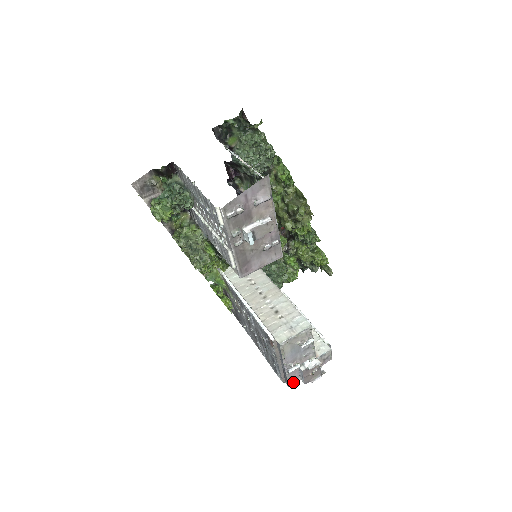
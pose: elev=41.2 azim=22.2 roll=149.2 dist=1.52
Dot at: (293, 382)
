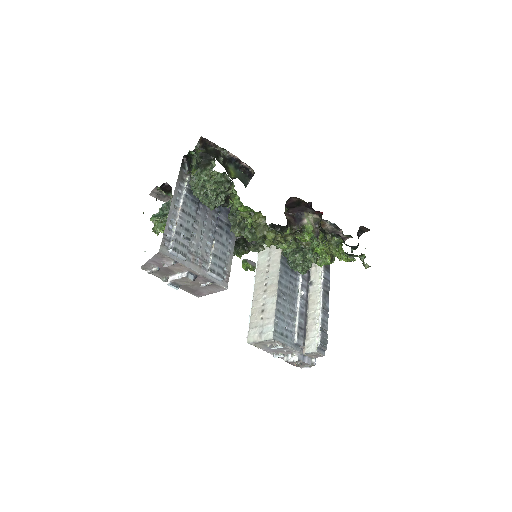
Dot at: occluded
